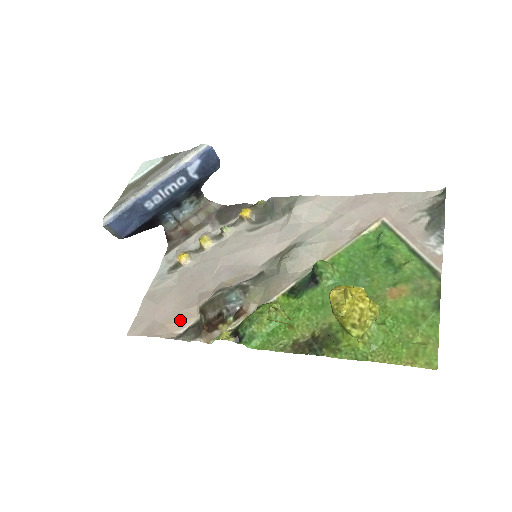
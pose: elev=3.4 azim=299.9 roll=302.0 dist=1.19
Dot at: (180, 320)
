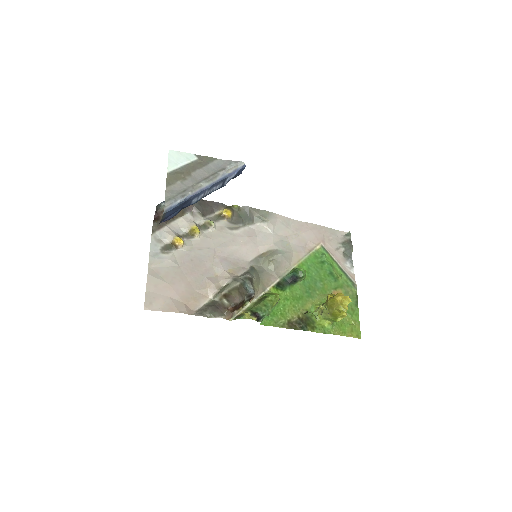
Dot at: (195, 299)
